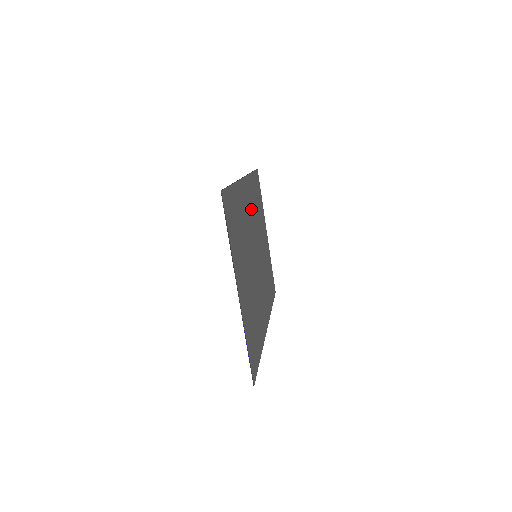
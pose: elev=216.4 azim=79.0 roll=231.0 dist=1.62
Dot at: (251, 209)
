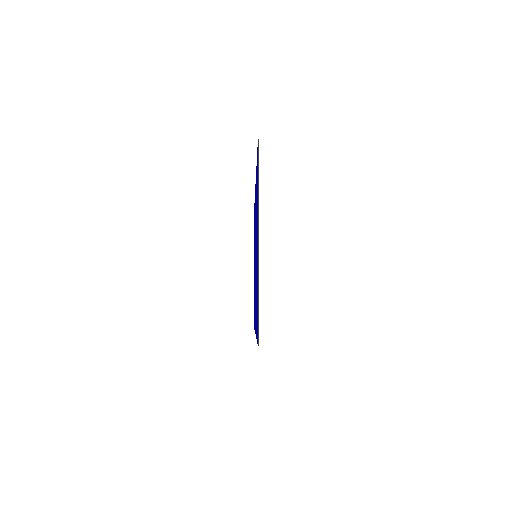
Dot at: occluded
